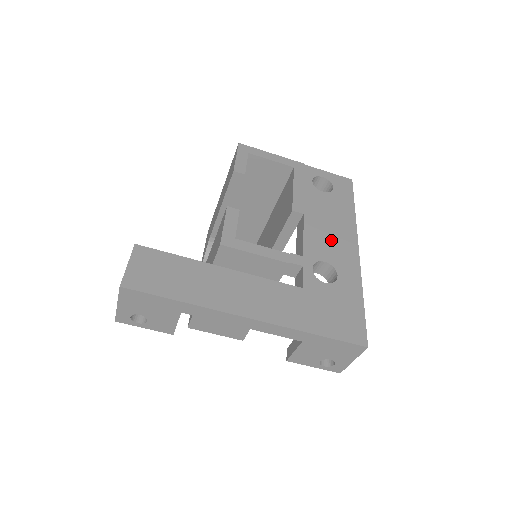
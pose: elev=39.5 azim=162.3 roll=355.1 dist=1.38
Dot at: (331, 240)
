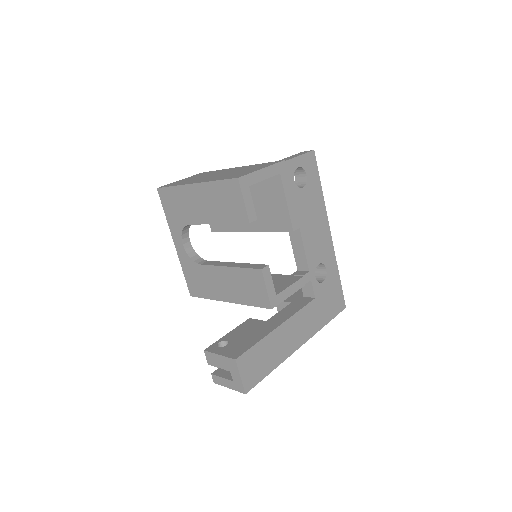
Dot at: (318, 239)
